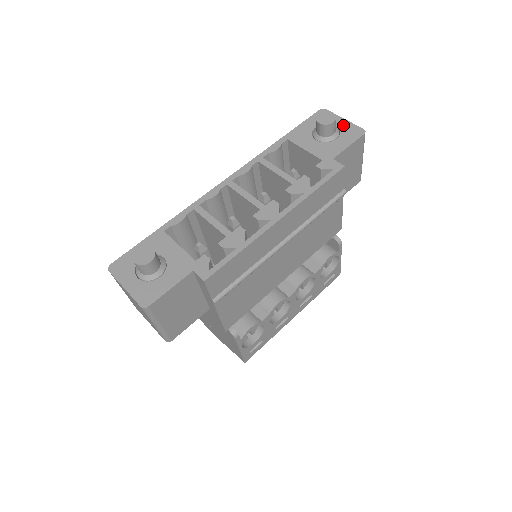
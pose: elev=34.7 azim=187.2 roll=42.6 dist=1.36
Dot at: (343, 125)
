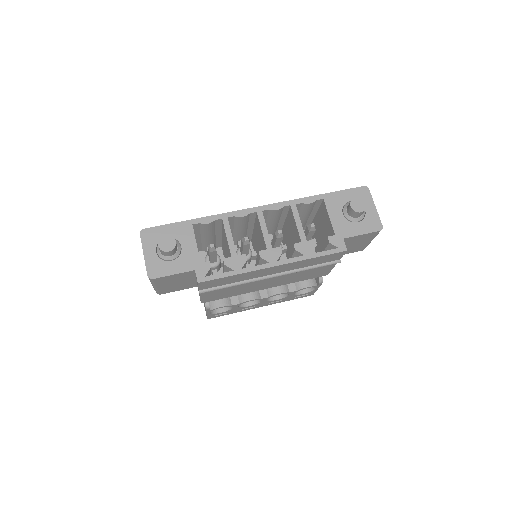
Dot at: (371, 212)
